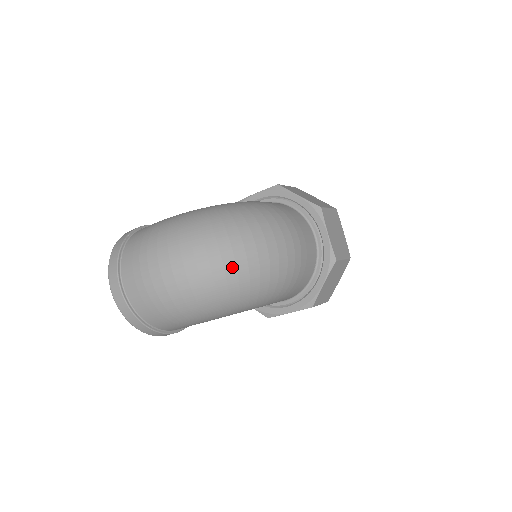
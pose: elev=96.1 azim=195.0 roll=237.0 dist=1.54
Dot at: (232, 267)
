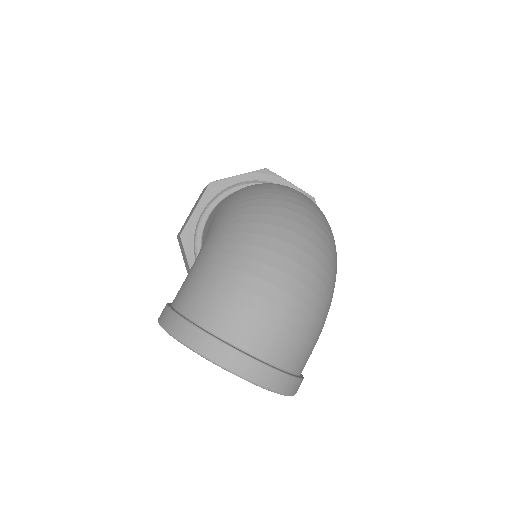
Dot at: (321, 232)
